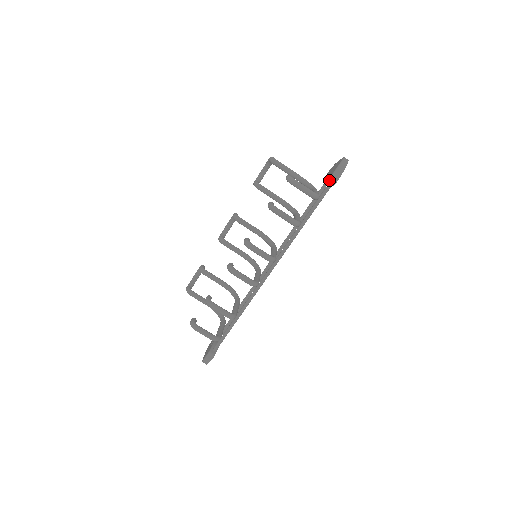
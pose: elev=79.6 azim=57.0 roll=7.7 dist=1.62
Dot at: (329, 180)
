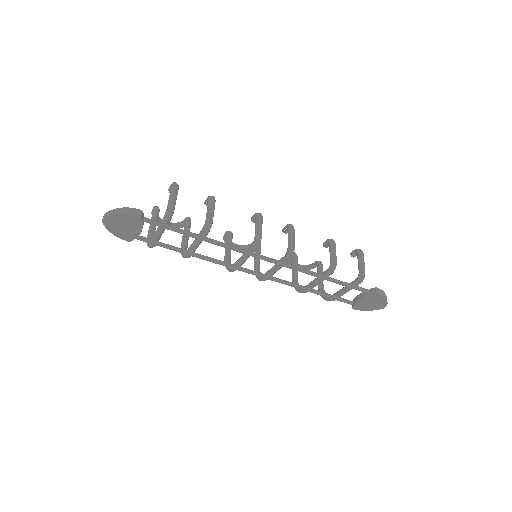
Dot at: (376, 287)
